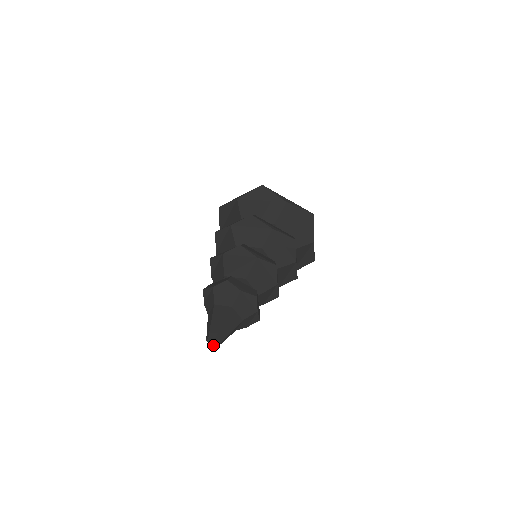
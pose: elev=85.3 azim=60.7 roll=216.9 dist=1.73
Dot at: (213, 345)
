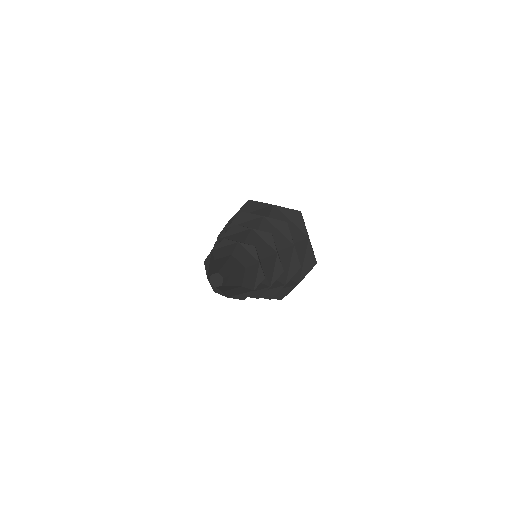
Dot at: (217, 285)
